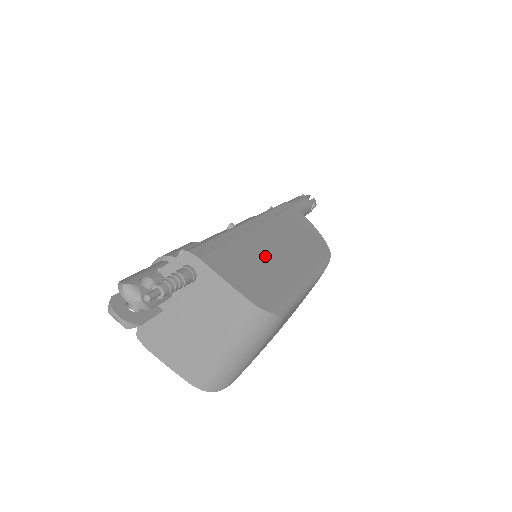
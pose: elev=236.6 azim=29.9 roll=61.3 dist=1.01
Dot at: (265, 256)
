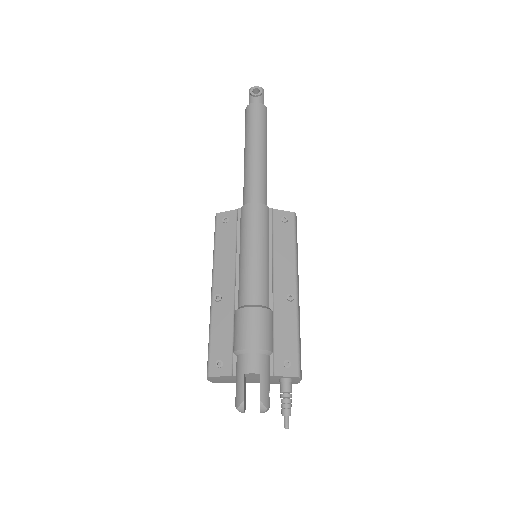
Dot at: occluded
